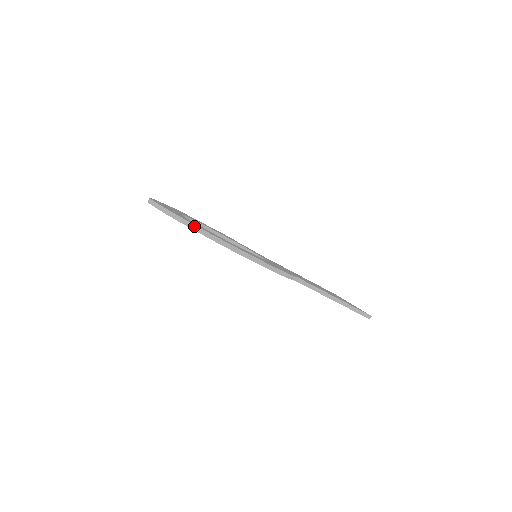
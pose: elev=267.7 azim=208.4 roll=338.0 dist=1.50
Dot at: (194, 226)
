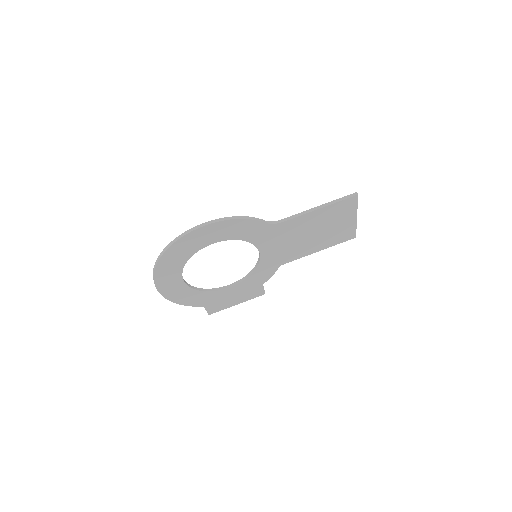
Dot at: (165, 248)
